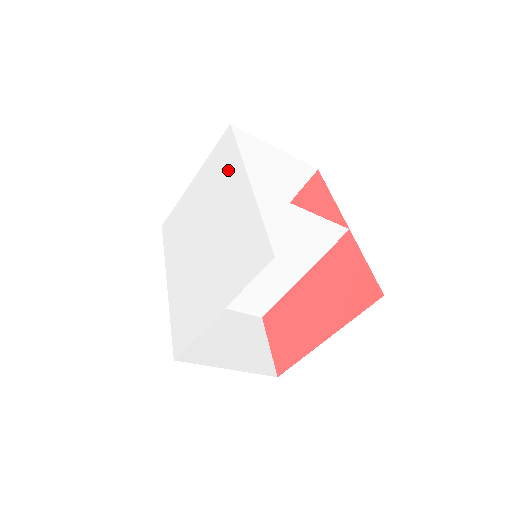
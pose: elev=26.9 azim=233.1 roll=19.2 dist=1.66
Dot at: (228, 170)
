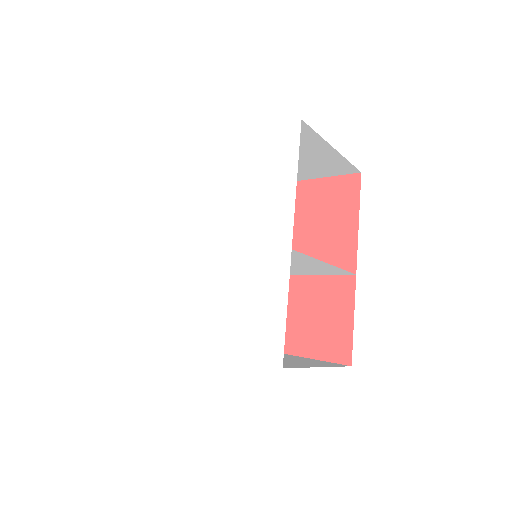
Dot at: (273, 189)
